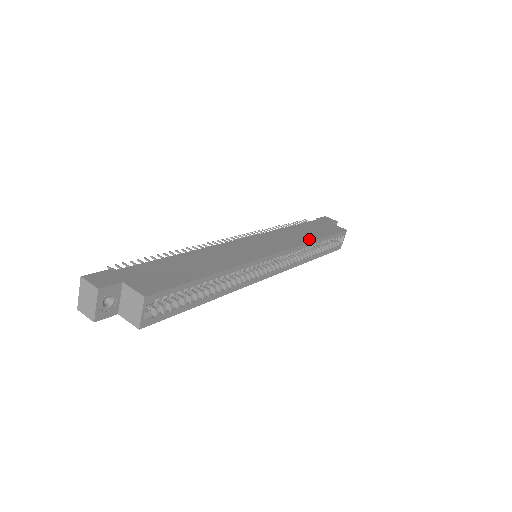
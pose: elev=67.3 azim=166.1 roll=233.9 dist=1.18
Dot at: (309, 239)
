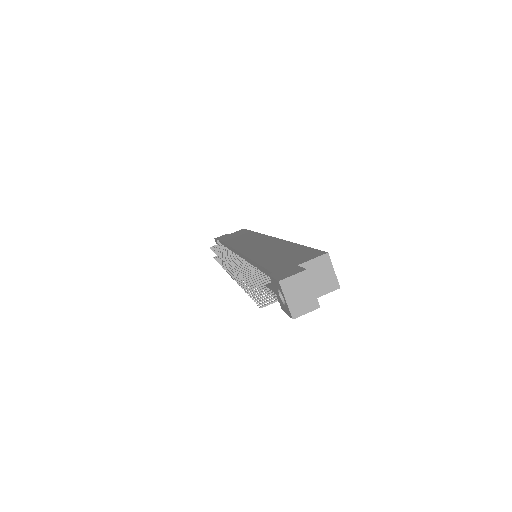
Dot at: occluded
